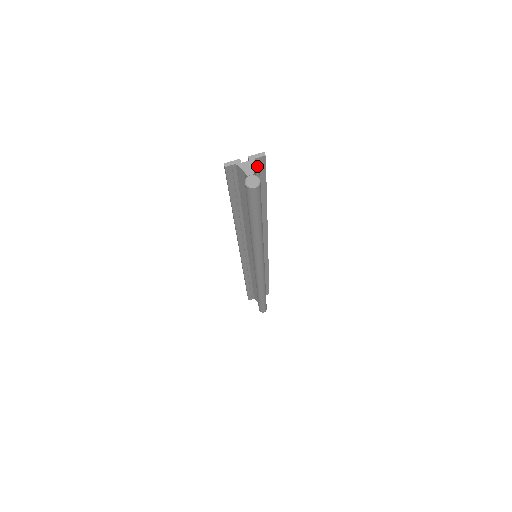
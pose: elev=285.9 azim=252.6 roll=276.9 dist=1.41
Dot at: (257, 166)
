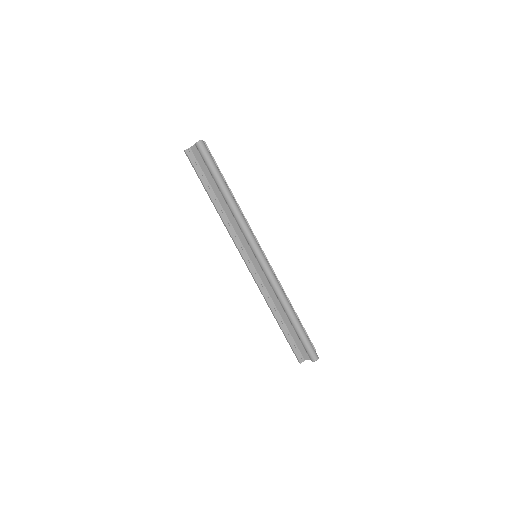
Dot at: occluded
